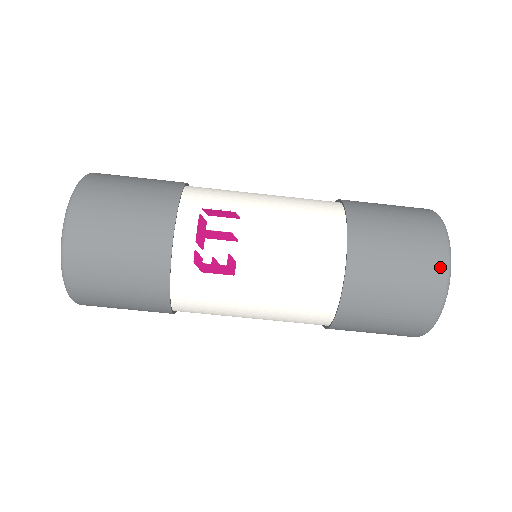
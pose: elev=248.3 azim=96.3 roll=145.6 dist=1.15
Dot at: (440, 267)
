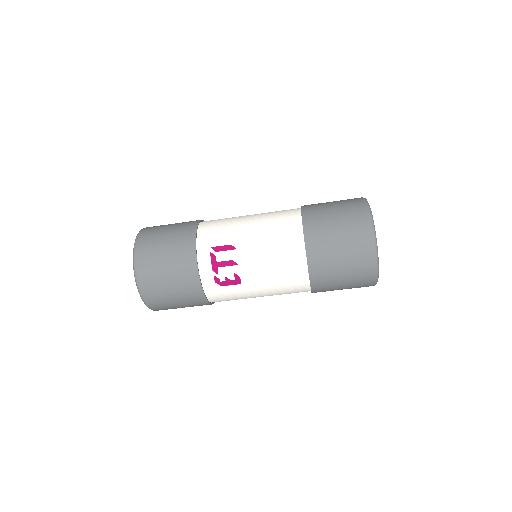
Dot at: (369, 252)
